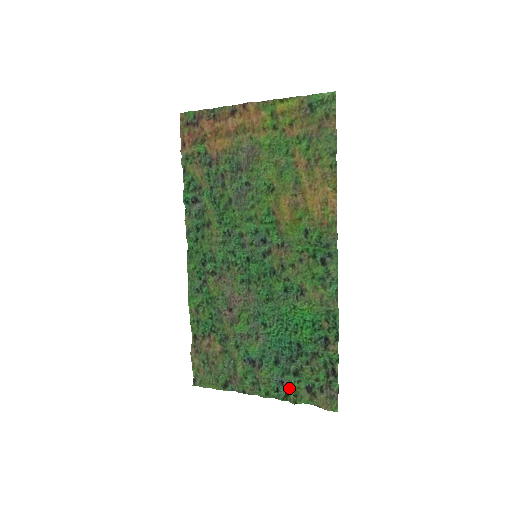
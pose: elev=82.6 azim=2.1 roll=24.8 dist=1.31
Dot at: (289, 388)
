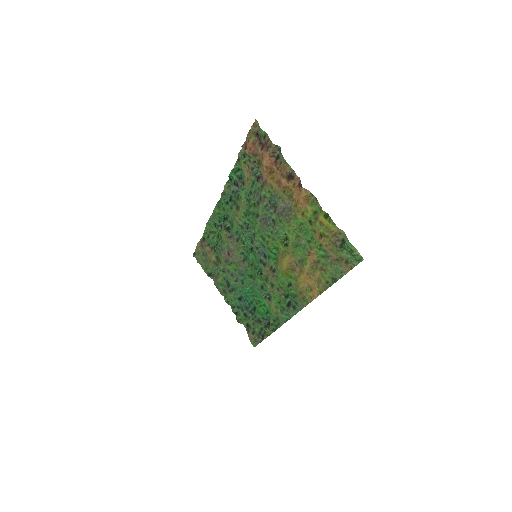
Dot at: (239, 315)
